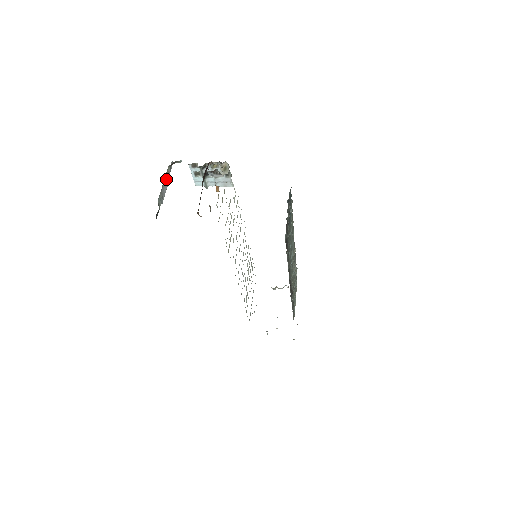
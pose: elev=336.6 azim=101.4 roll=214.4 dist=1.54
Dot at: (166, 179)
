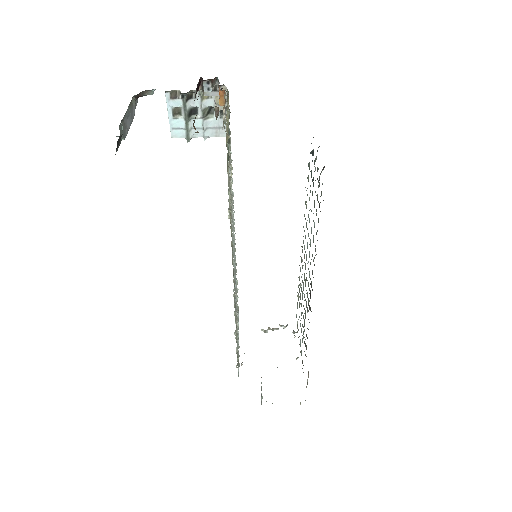
Dot at: (130, 111)
